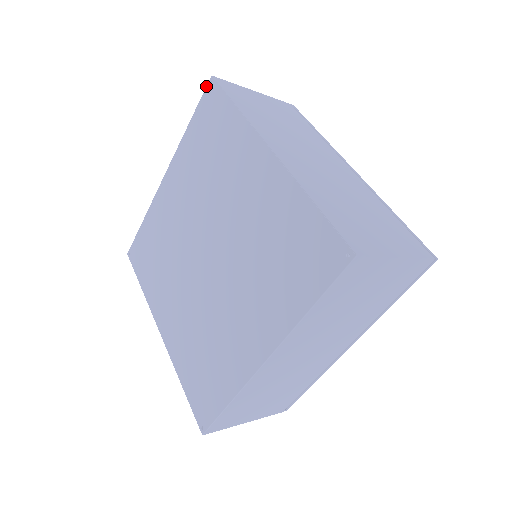
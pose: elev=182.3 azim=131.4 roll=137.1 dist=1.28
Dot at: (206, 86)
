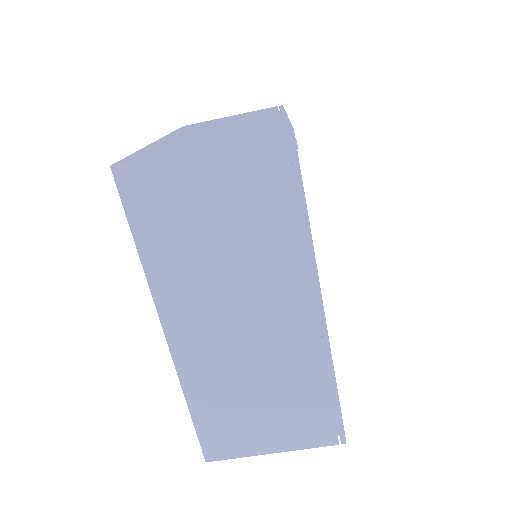
Dot at: occluded
